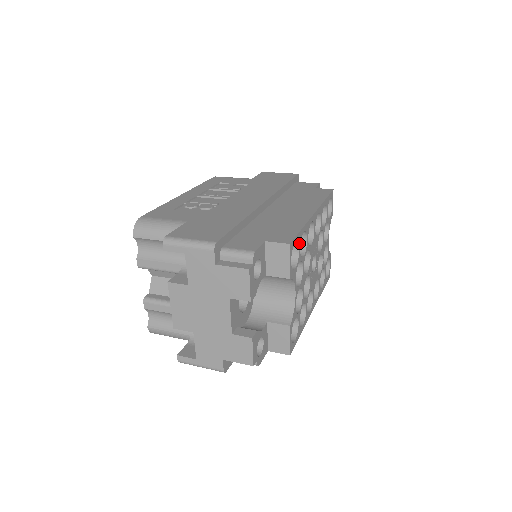
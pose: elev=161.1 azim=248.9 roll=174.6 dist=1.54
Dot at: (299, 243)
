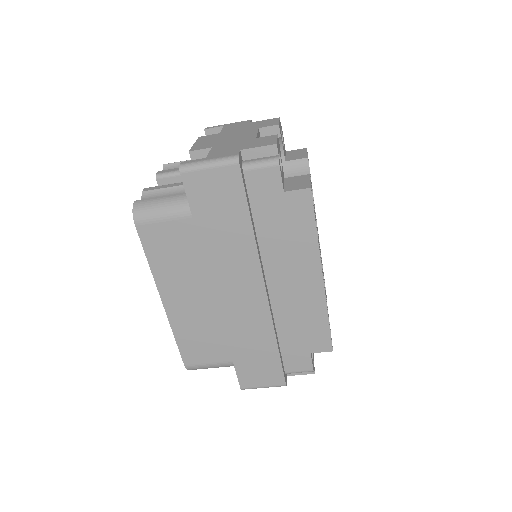
Dot at: occluded
